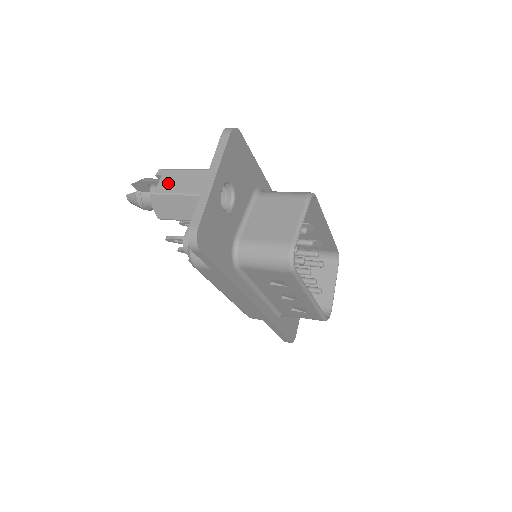
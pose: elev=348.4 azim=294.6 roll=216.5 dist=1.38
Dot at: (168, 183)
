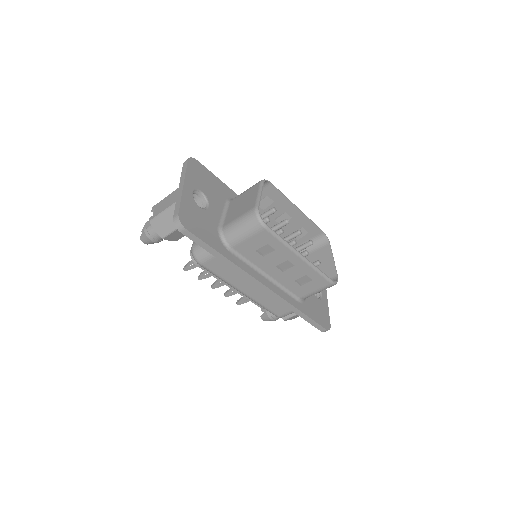
Dot at: (159, 209)
